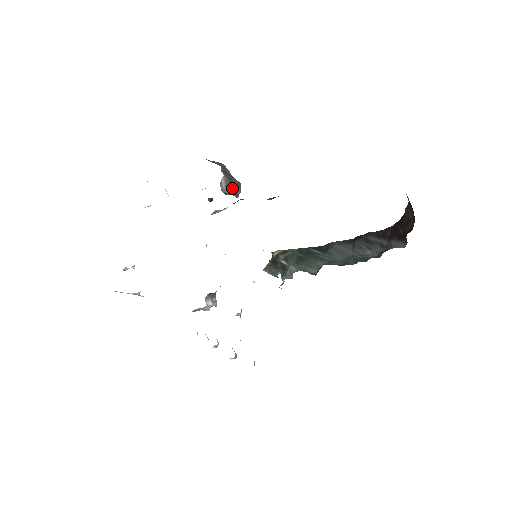
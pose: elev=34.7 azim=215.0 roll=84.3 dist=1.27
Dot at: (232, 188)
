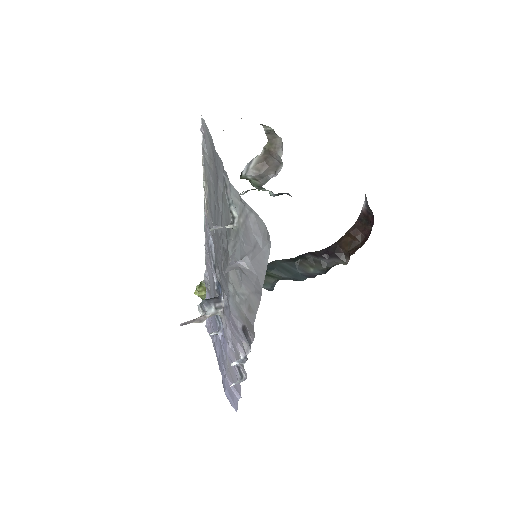
Dot at: (264, 170)
